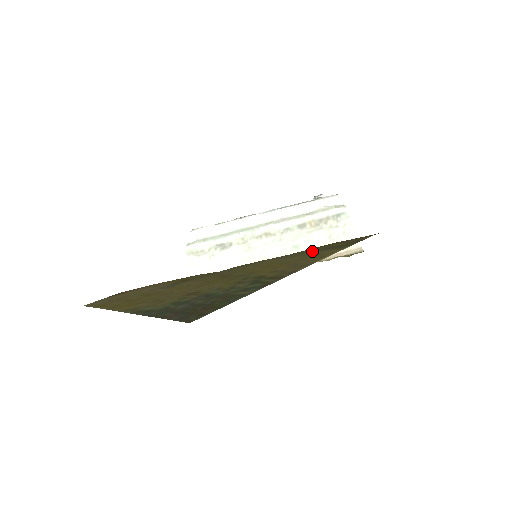
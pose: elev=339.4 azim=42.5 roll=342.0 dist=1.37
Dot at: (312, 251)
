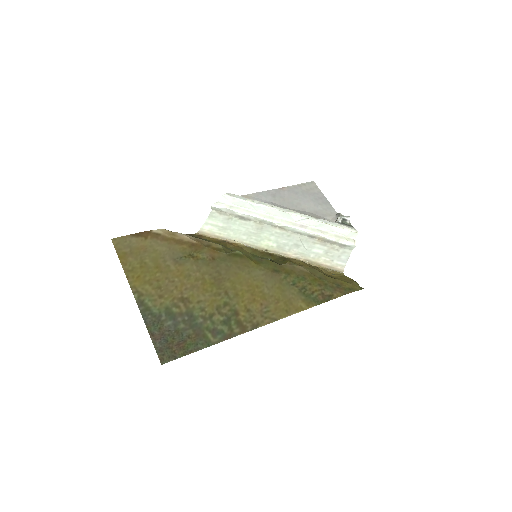
Dot at: (292, 286)
